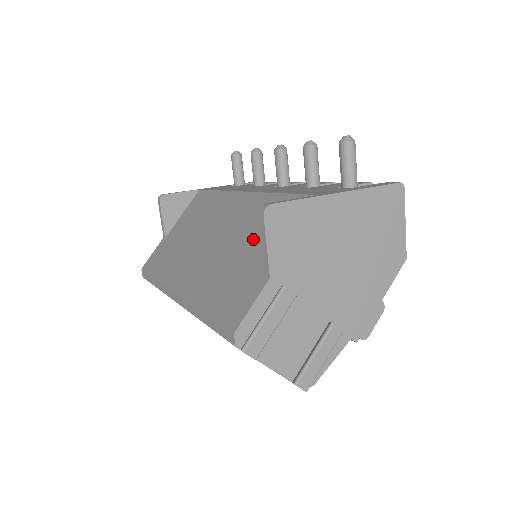
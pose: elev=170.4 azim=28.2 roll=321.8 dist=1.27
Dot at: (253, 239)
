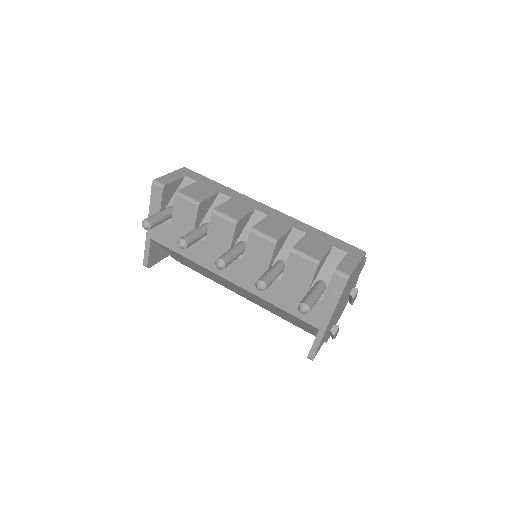
Dot at: occluded
